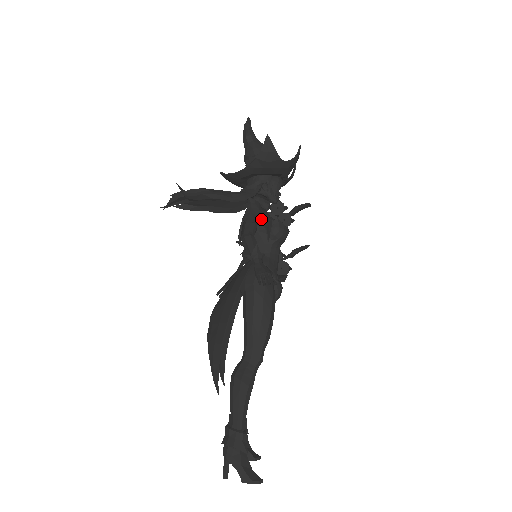
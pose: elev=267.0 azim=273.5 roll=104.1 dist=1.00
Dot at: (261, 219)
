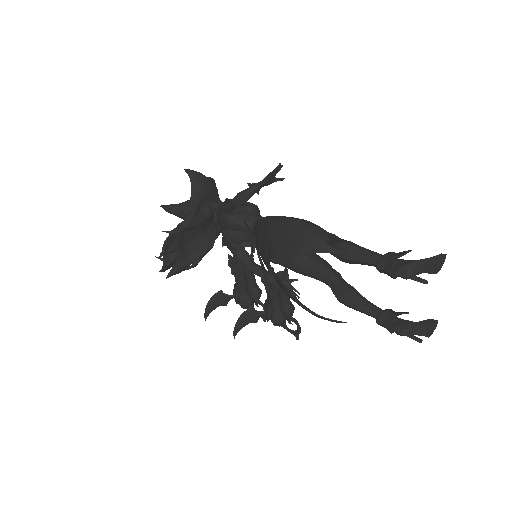
Dot at: occluded
